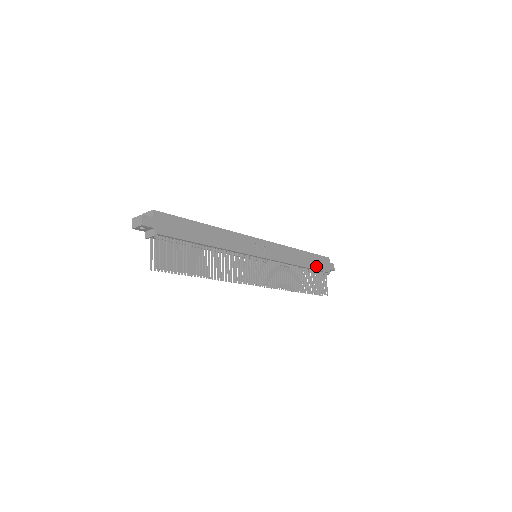
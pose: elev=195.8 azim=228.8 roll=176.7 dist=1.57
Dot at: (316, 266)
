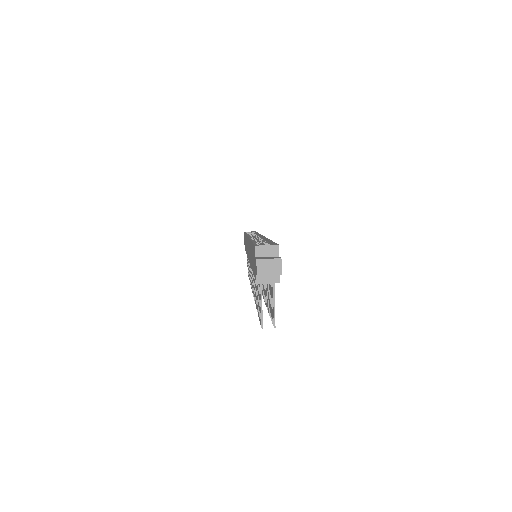
Dot at: occluded
